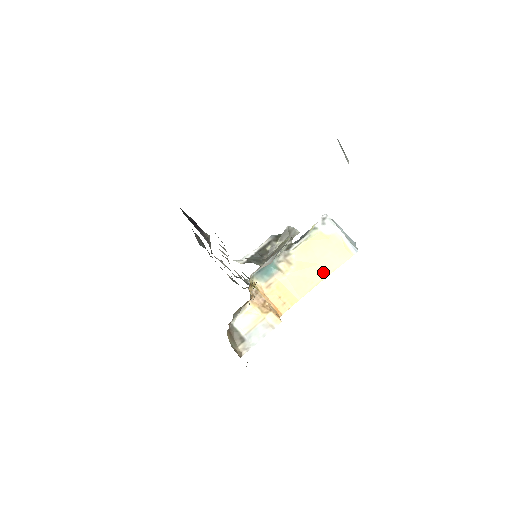
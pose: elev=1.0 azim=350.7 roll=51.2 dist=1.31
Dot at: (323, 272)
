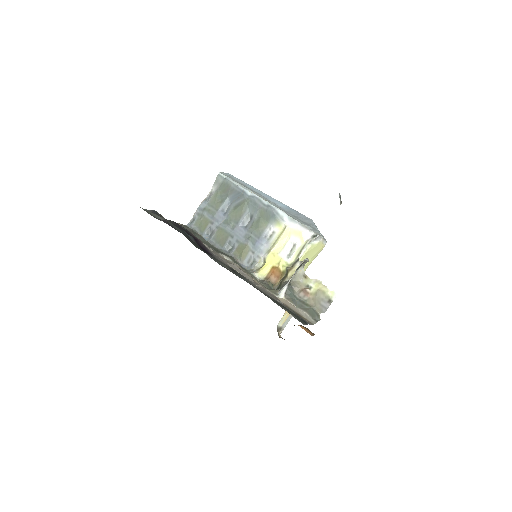
Dot at: (309, 263)
